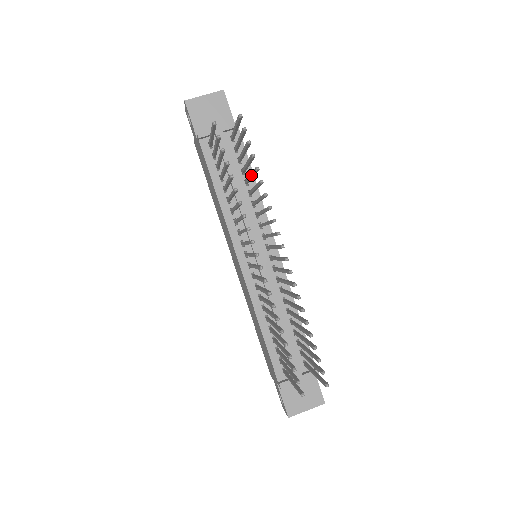
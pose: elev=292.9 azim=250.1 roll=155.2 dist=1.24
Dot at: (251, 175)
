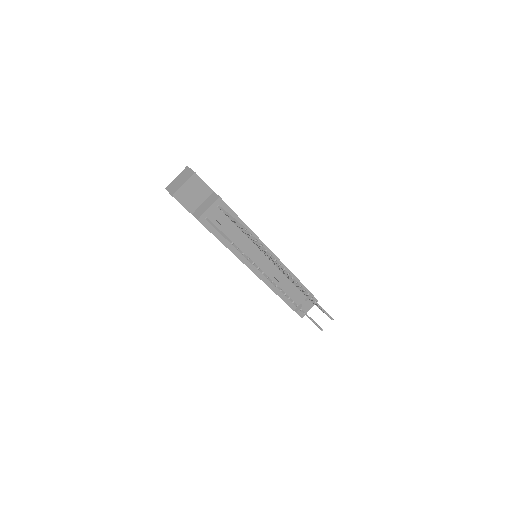
Dot at: occluded
